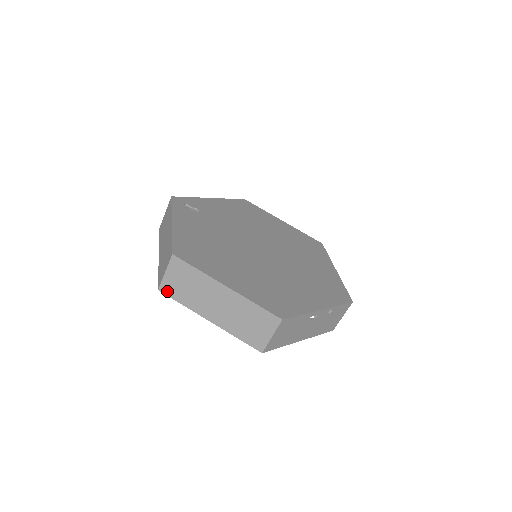
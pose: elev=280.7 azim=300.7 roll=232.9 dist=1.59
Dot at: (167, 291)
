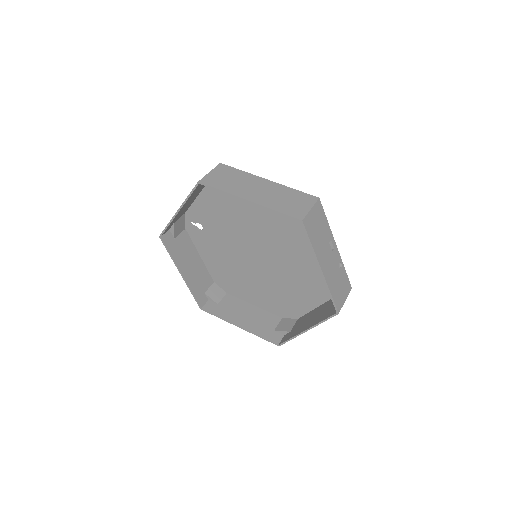
Dot at: (208, 182)
